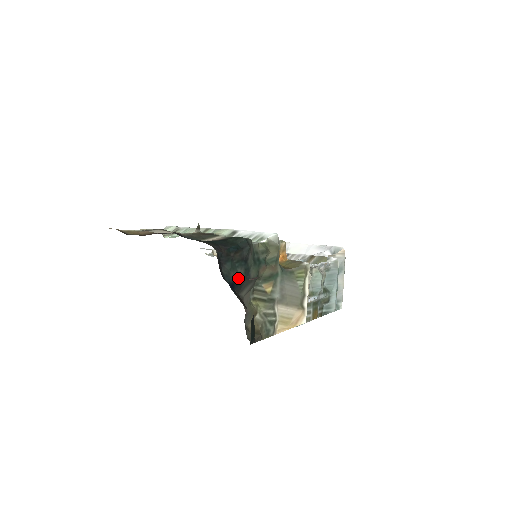
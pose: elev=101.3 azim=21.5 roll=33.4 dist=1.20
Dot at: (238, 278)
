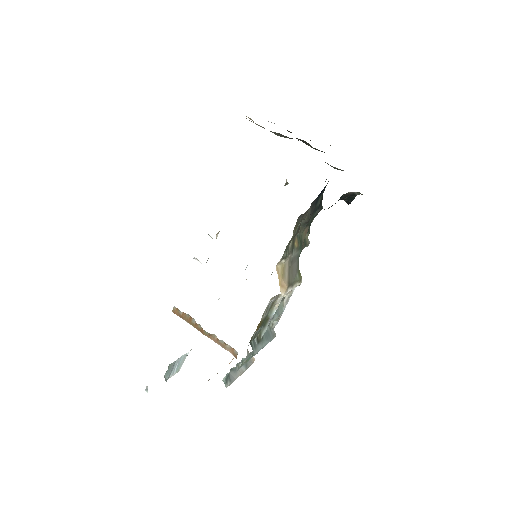
Dot at: (319, 199)
